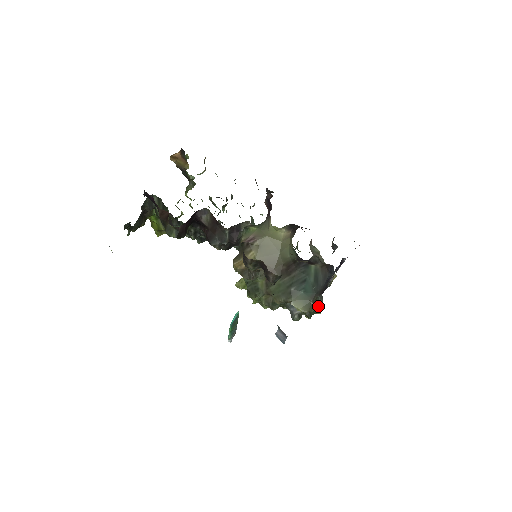
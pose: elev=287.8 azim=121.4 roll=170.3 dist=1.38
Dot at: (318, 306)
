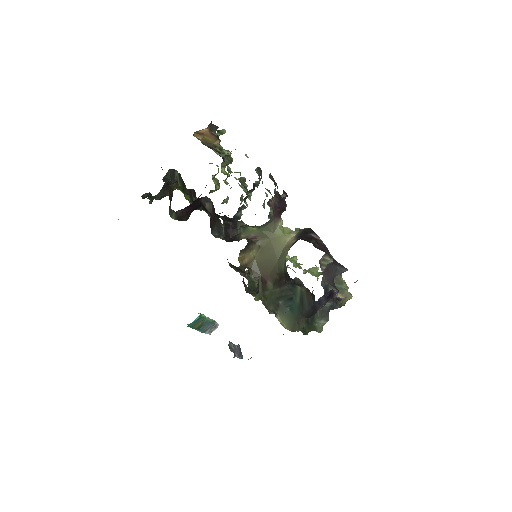
Dot at: (318, 324)
